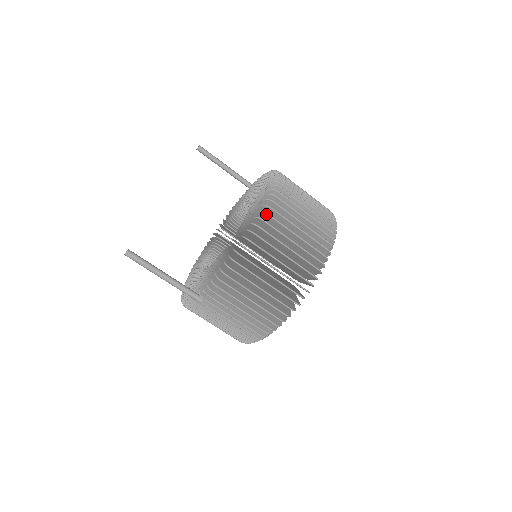
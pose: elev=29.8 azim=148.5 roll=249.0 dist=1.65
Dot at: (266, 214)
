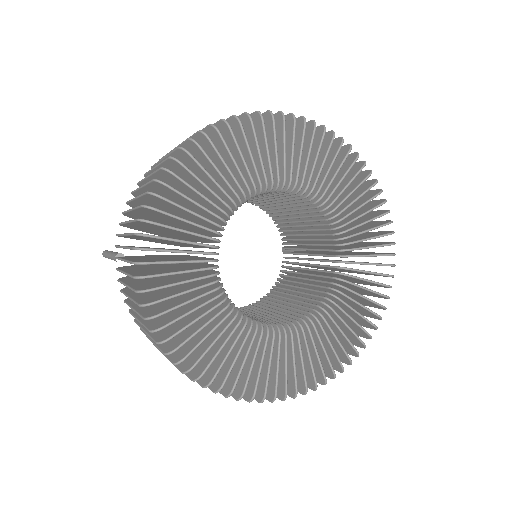
Dot at: occluded
